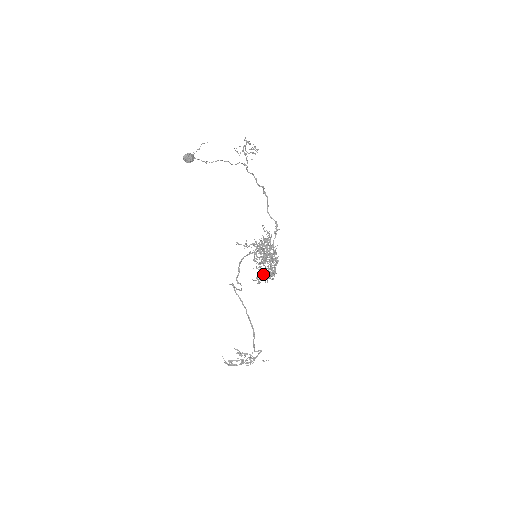
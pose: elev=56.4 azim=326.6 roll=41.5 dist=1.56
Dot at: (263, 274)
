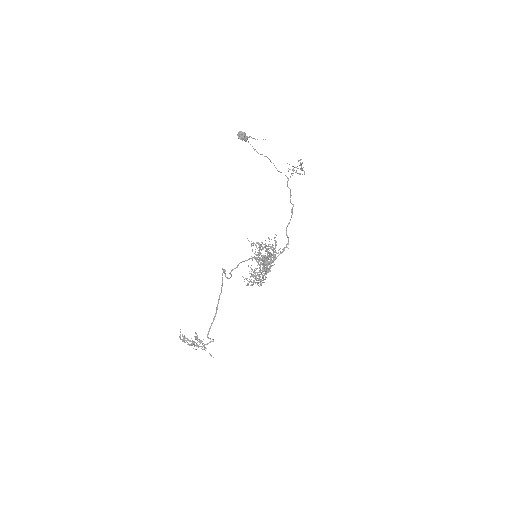
Dot at: occluded
